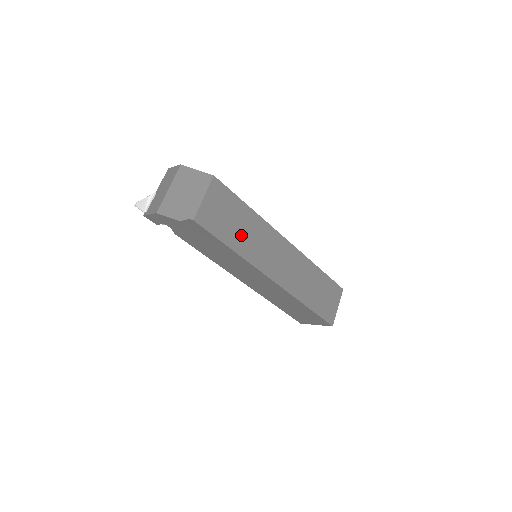
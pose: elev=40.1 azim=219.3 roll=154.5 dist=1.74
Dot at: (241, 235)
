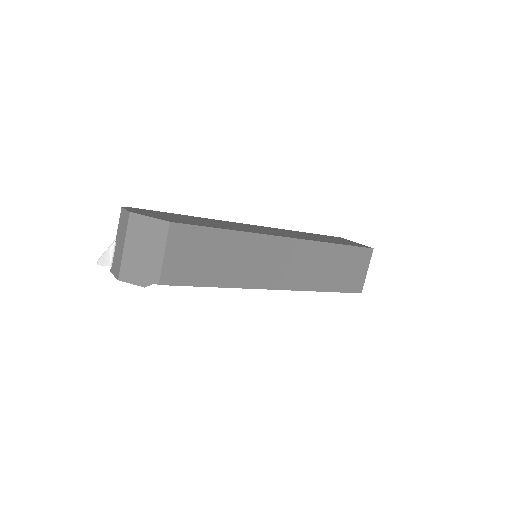
Dot at: (224, 266)
